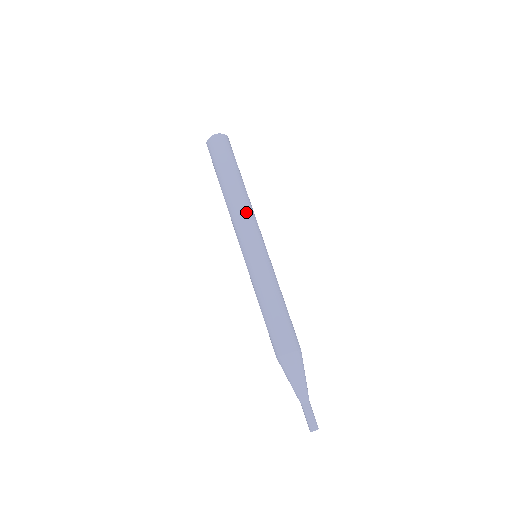
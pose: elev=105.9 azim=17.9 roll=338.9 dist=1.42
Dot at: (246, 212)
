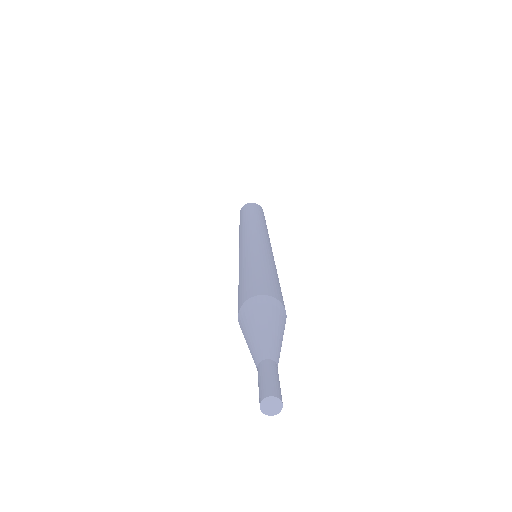
Dot at: (252, 225)
